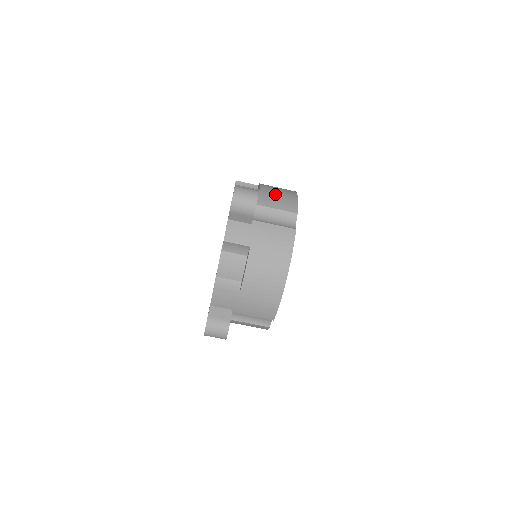
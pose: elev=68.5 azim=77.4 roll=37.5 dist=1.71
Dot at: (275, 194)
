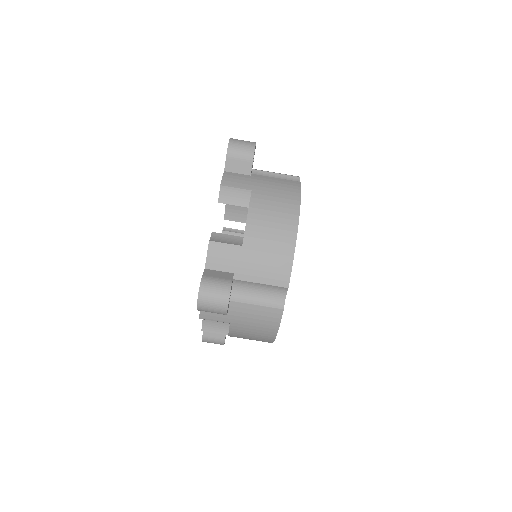
Dot at: occluded
